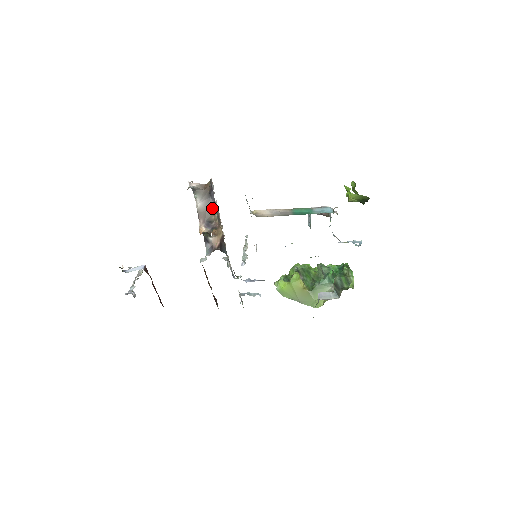
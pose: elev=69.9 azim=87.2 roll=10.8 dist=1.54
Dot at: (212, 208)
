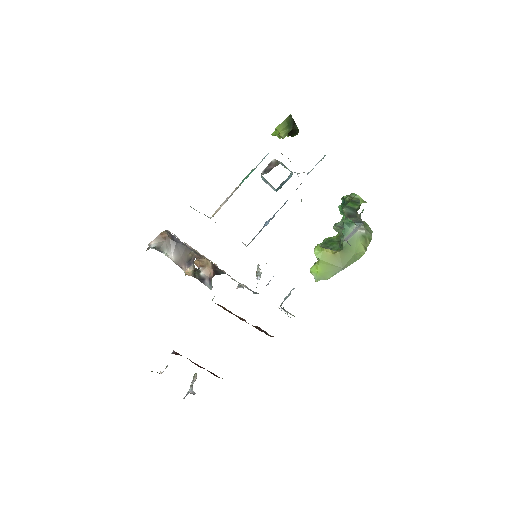
Dot at: (184, 250)
